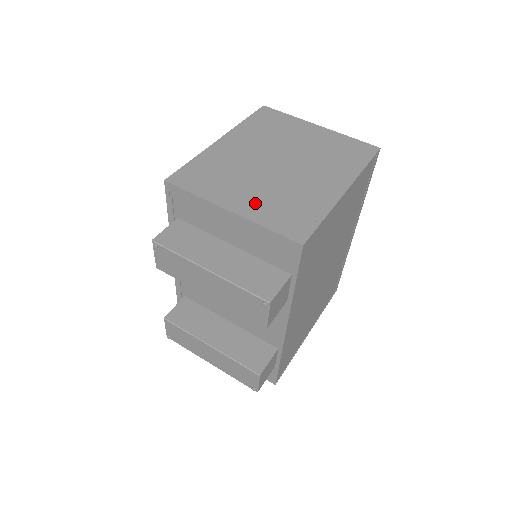
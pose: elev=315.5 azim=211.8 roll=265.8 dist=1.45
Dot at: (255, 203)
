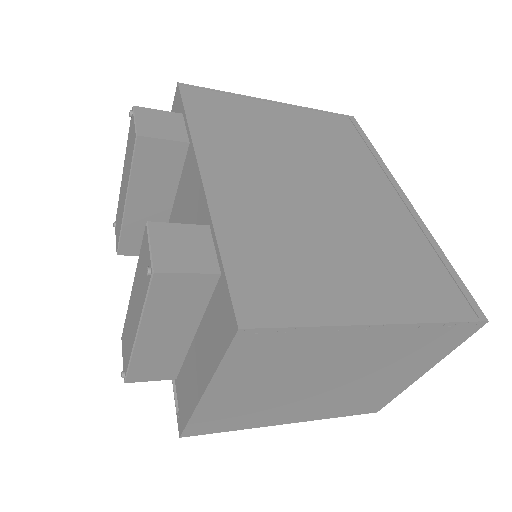
Dot at: occluded
